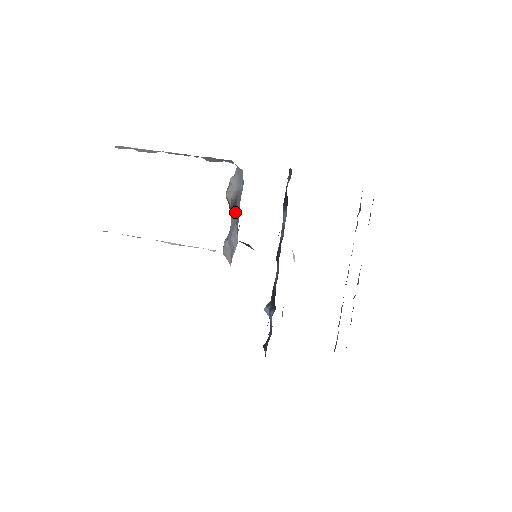
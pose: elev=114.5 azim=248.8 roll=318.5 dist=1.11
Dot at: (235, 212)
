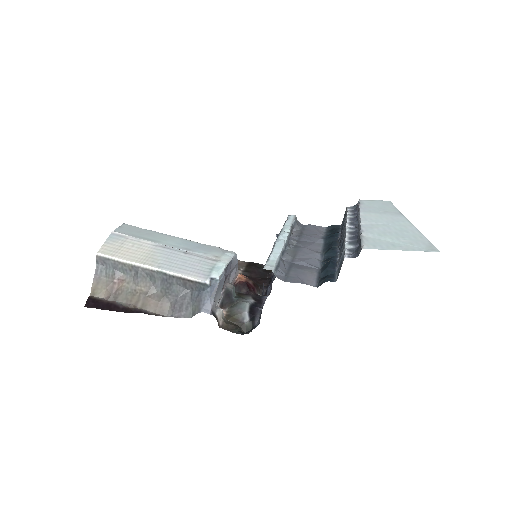
Dot at: (226, 277)
